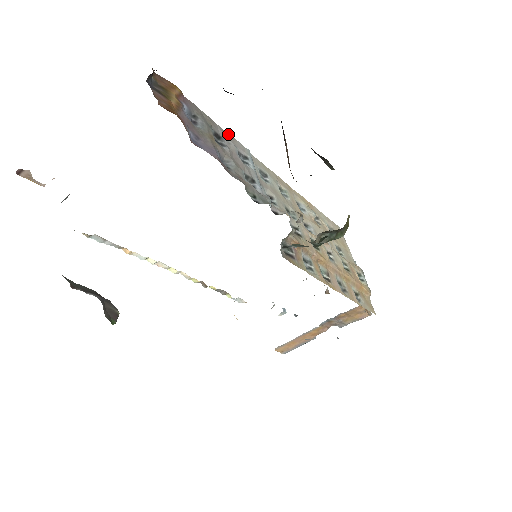
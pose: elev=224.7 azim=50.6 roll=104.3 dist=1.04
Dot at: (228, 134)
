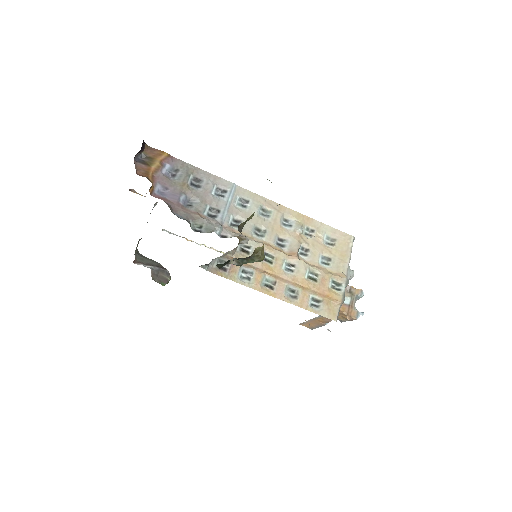
Dot at: (213, 175)
